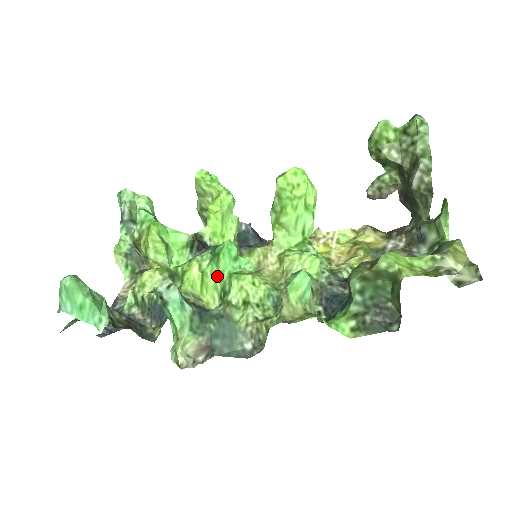
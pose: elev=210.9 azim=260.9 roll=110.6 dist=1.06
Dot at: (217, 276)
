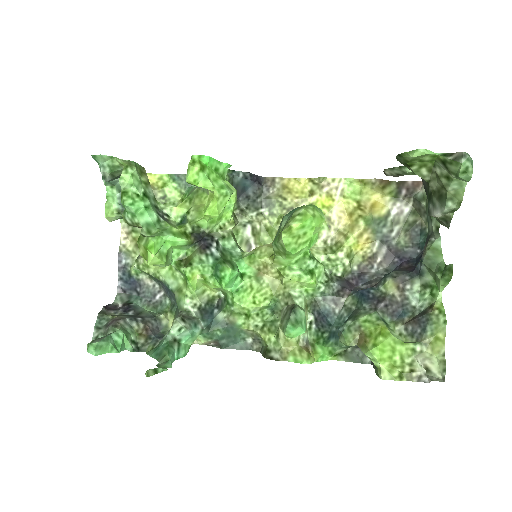
Dot at: (220, 288)
